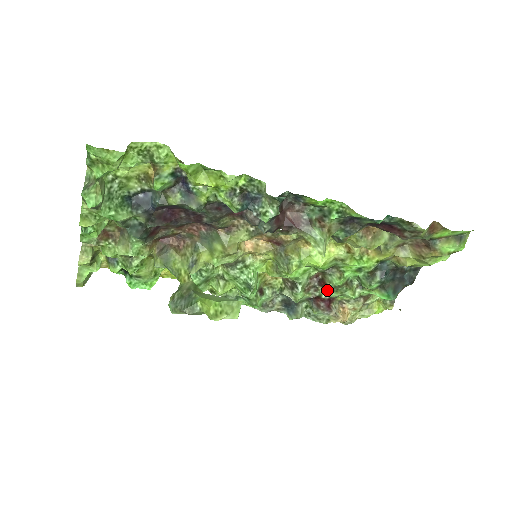
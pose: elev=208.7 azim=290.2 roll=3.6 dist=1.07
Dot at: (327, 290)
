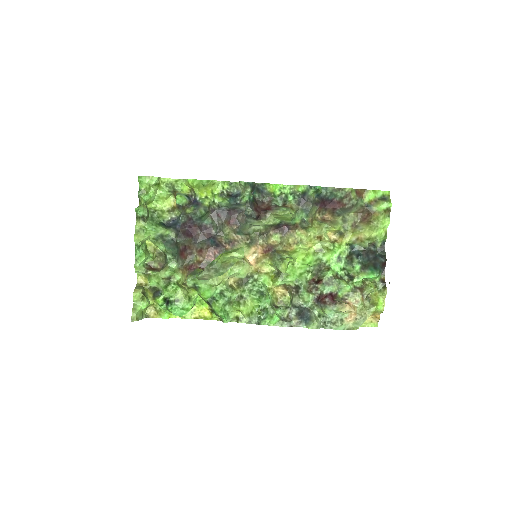
Dot at: (324, 285)
